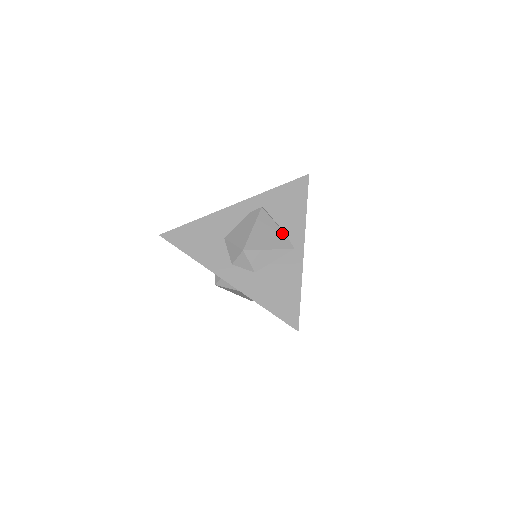
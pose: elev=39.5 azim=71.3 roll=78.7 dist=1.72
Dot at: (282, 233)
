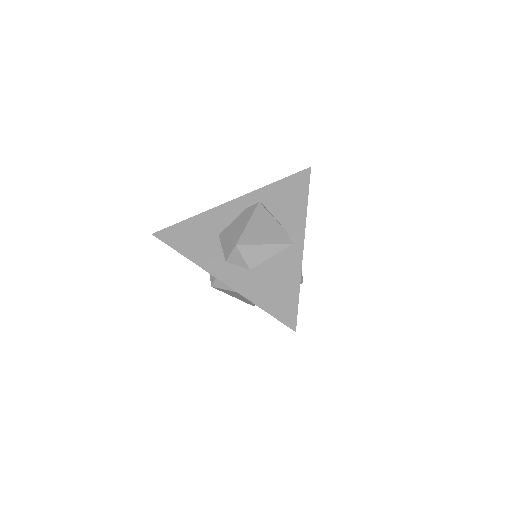
Dot at: (280, 228)
